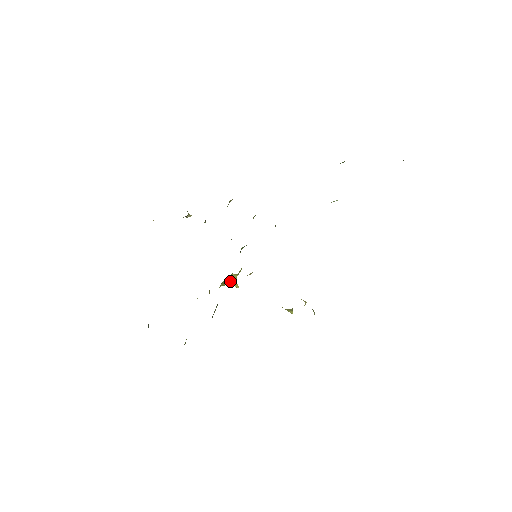
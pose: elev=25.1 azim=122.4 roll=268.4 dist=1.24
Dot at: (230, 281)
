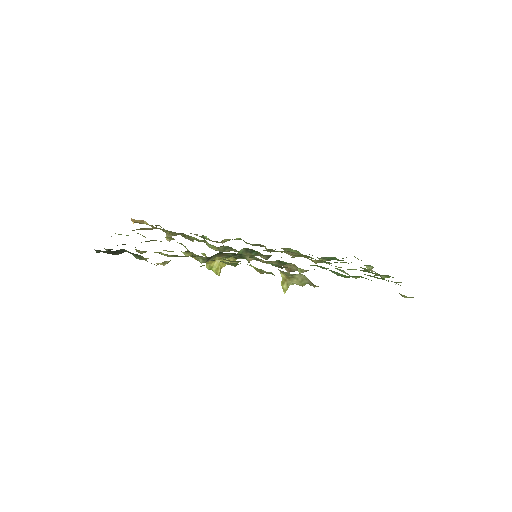
Dot at: (219, 264)
